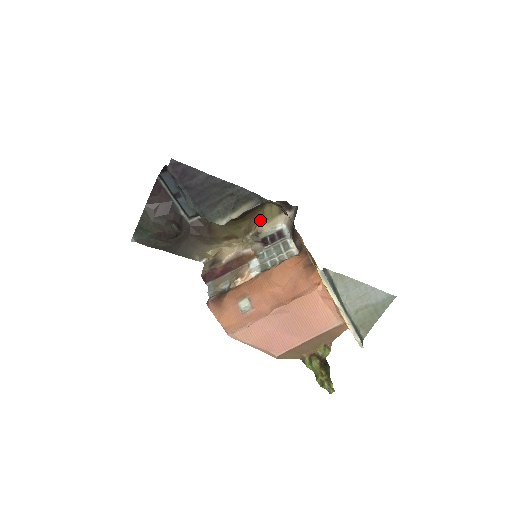
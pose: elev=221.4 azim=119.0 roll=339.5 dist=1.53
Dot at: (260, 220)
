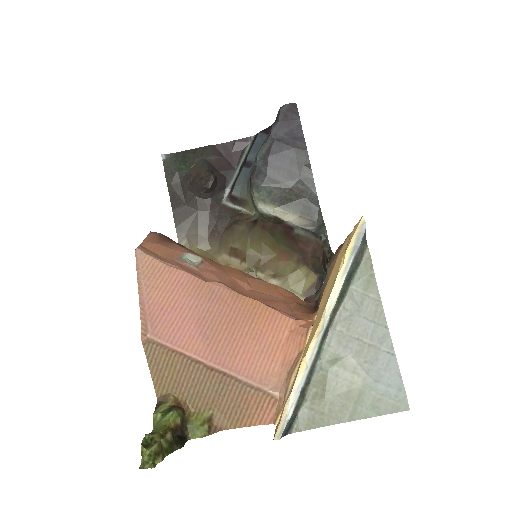
Dot at: (281, 276)
